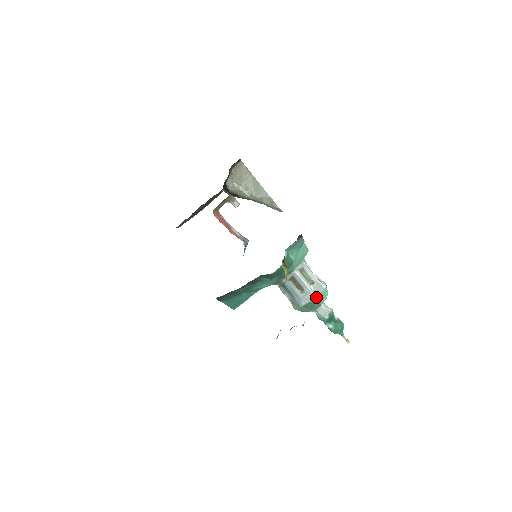
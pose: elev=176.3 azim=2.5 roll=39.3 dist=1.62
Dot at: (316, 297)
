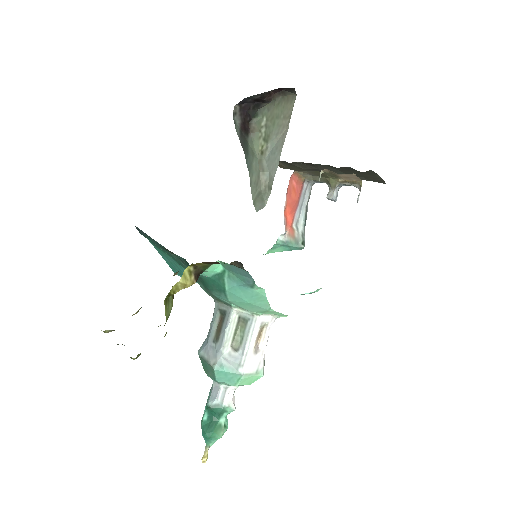
Dot at: (215, 365)
